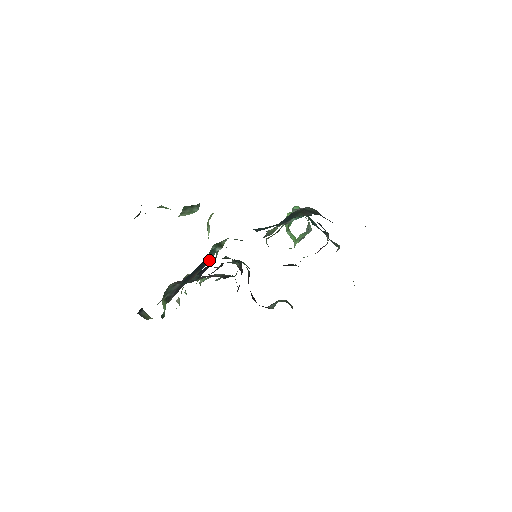
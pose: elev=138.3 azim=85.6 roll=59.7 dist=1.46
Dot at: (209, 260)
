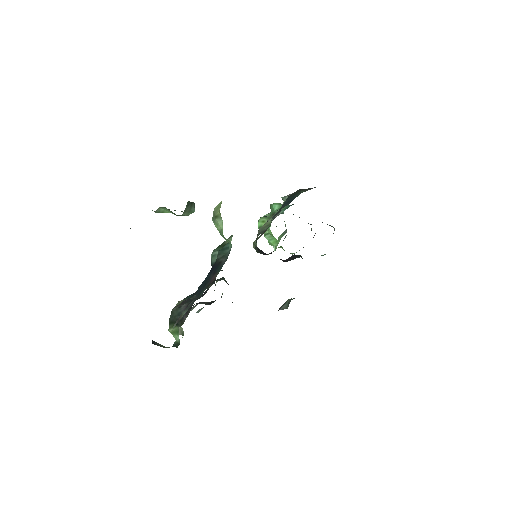
Dot at: (225, 258)
